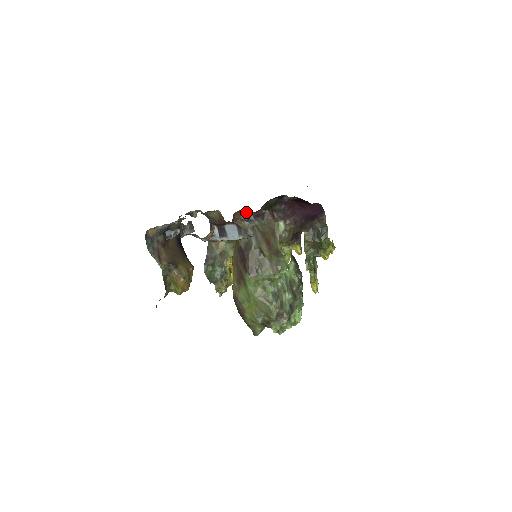
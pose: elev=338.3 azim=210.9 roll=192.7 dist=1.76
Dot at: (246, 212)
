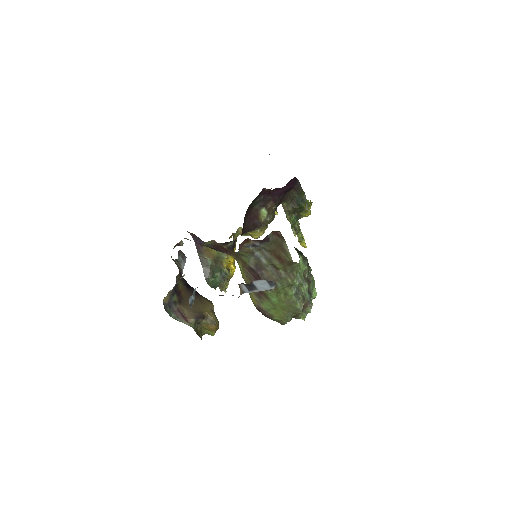
Dot at: (249, 241)
